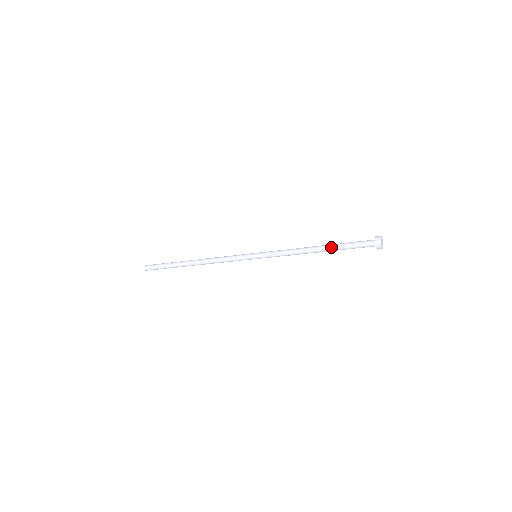
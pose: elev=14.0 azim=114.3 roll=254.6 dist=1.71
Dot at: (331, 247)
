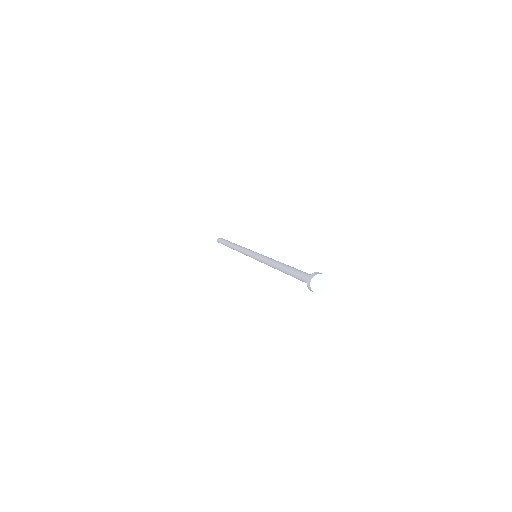
Dot at: (286, 273)
